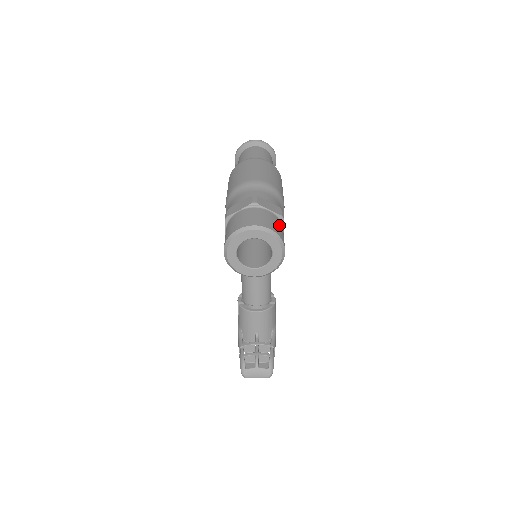
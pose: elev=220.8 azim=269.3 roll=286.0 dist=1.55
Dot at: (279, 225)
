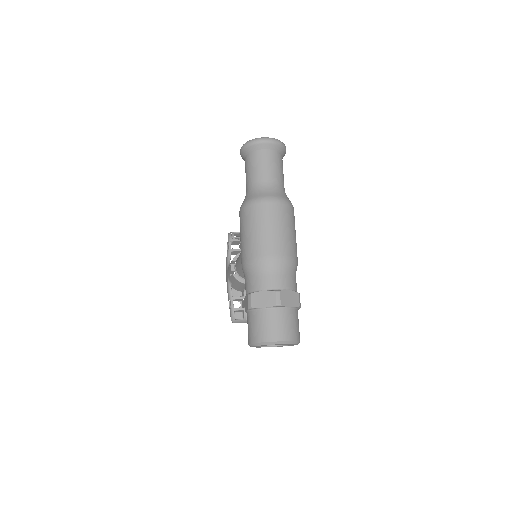
Dot at: (297, 320)
